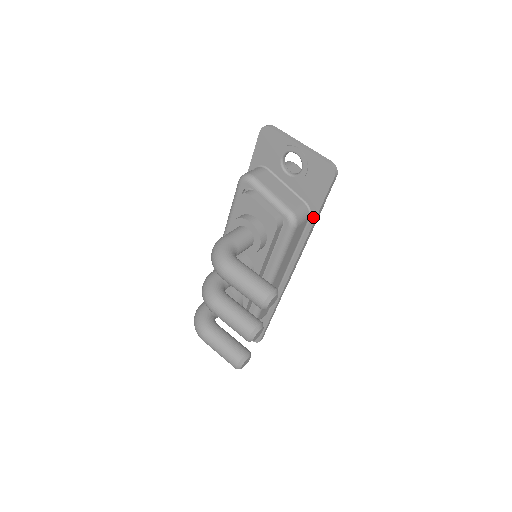
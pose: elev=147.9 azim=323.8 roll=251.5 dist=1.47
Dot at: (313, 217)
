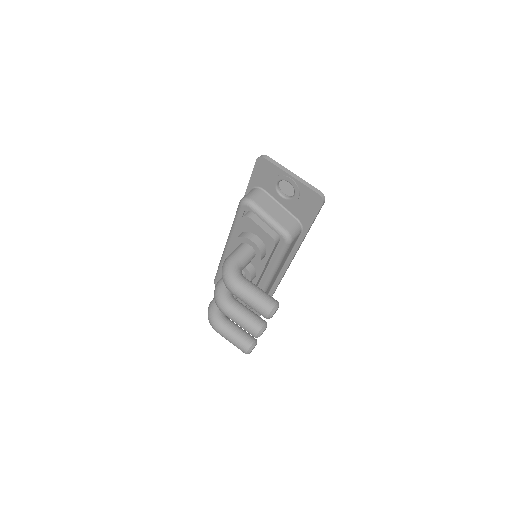
Dot at: (305, 231)
